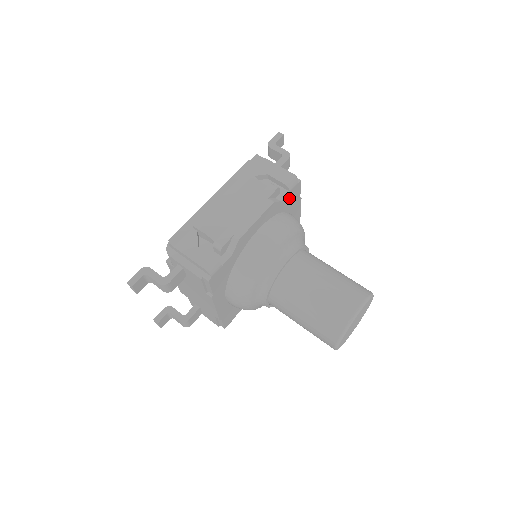
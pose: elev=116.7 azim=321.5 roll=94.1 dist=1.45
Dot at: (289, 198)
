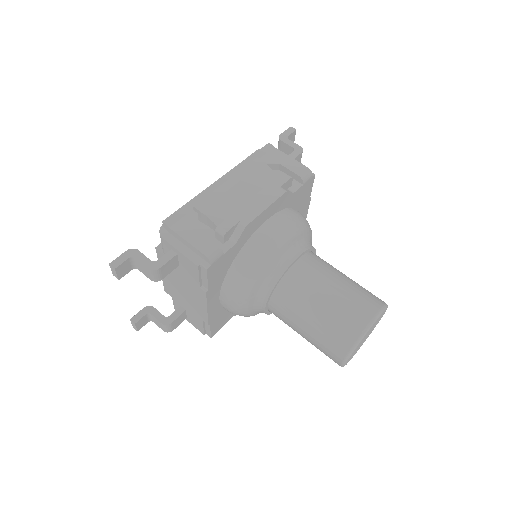
Dot at: (301, 193)
